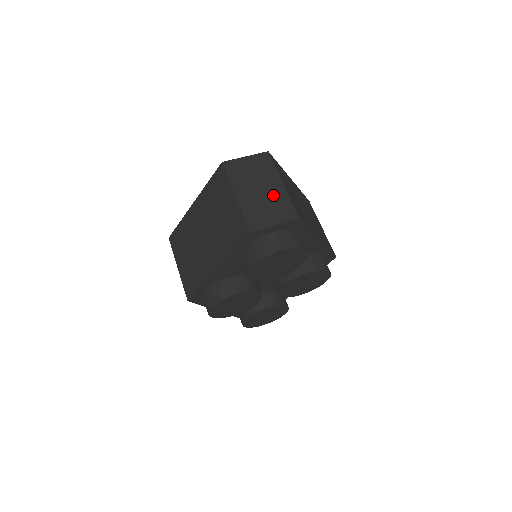
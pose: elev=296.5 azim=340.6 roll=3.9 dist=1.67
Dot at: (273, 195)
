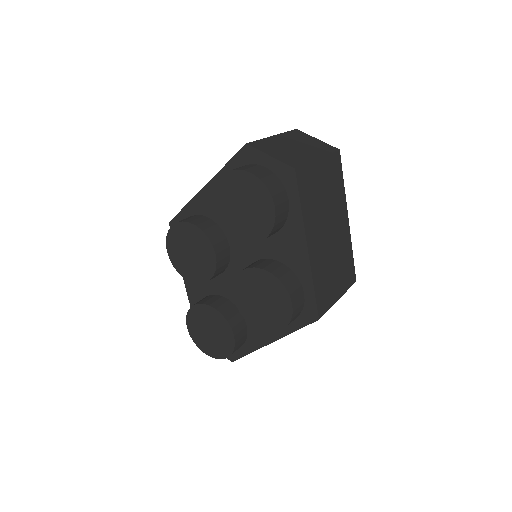
Dot at: (300, 153)
